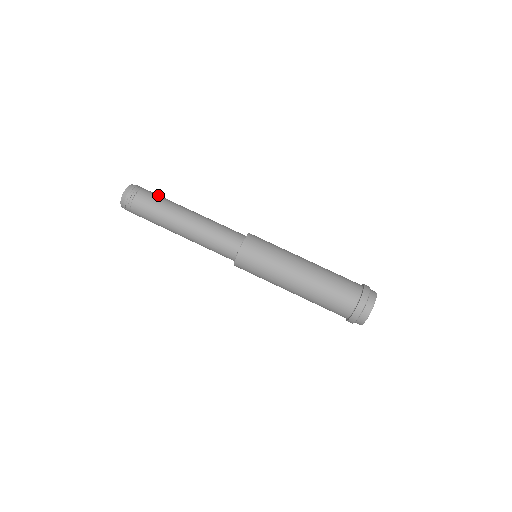
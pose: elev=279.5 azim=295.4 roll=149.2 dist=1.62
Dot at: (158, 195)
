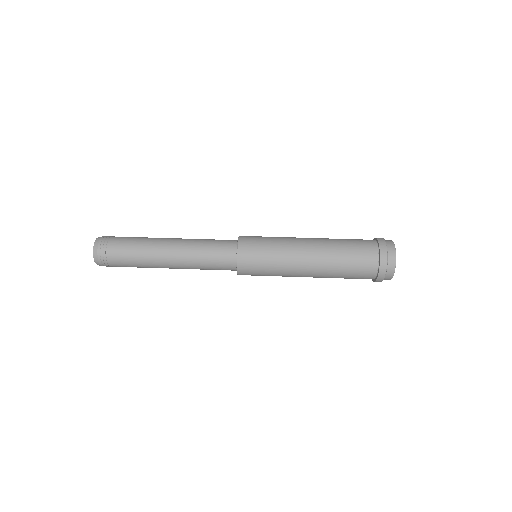
Dot at: (129, 238)
